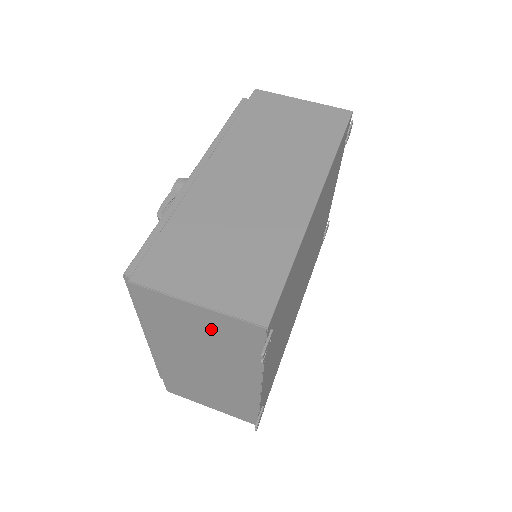
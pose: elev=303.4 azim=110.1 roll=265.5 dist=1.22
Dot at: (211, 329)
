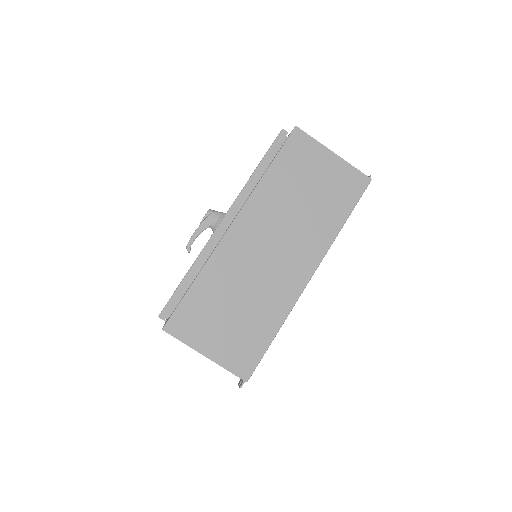
Dot at: occluded
